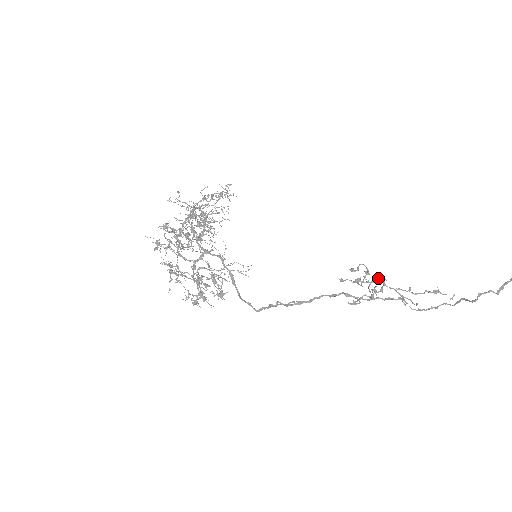
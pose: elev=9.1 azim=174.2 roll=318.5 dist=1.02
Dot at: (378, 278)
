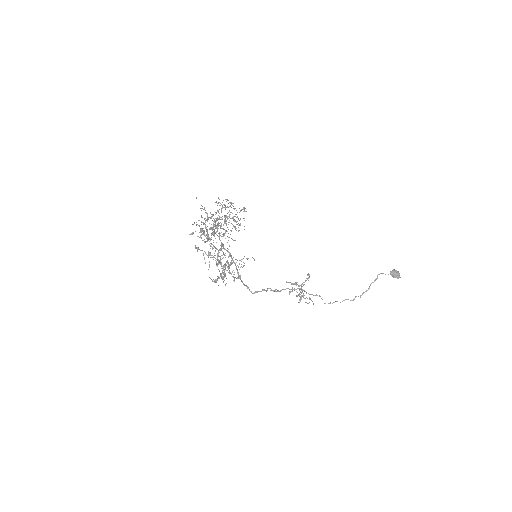
Dot at: (304, 284)
